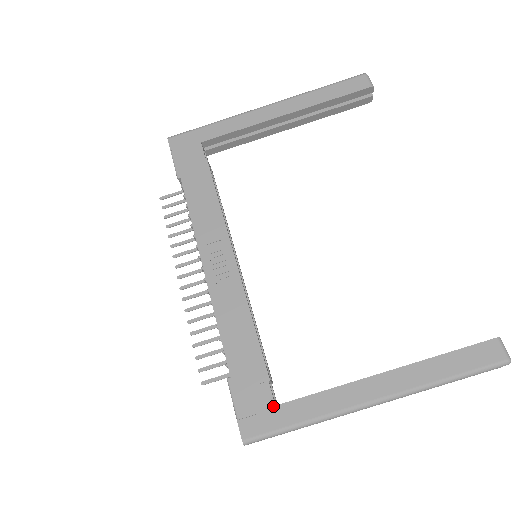
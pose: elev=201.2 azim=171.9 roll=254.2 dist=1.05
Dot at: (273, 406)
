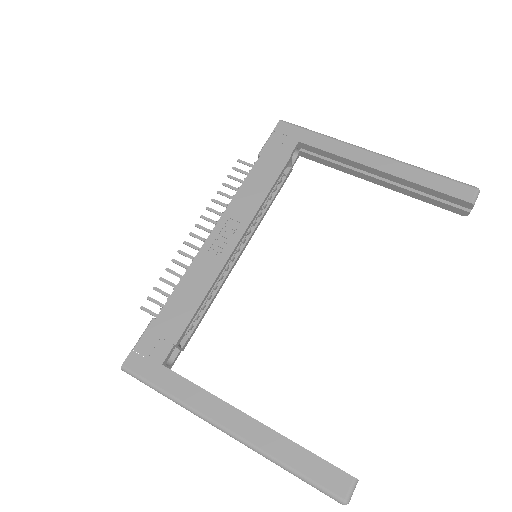
Dot at: (160, 363)
